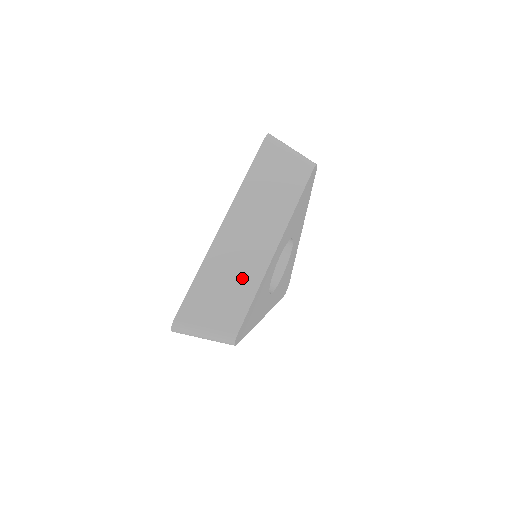
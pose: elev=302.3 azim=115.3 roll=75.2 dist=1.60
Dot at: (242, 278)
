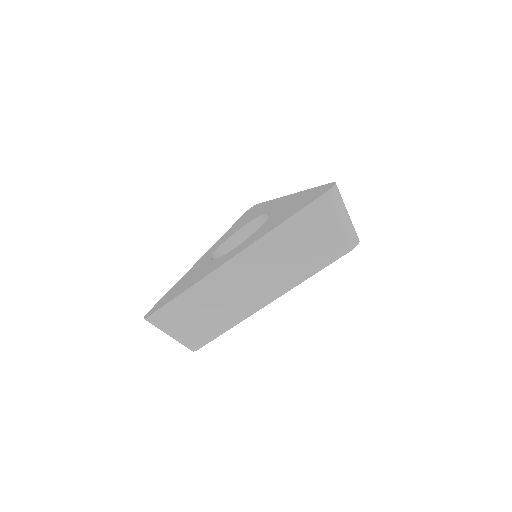
Dot at: (224, 313)
